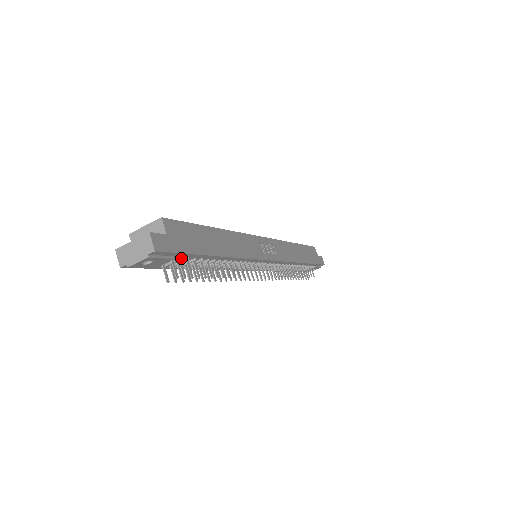
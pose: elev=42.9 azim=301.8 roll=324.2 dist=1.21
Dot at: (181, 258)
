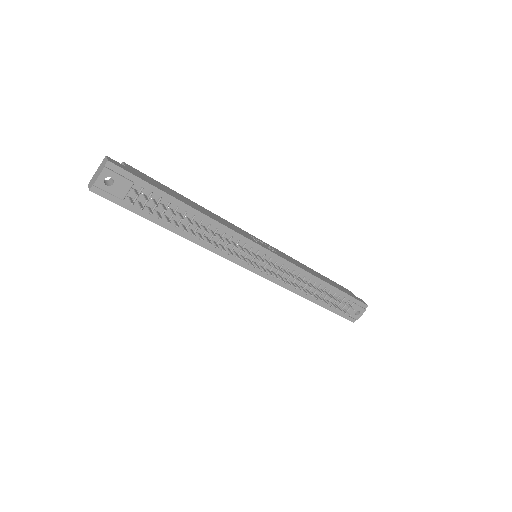
Dot at: (142, 187)
